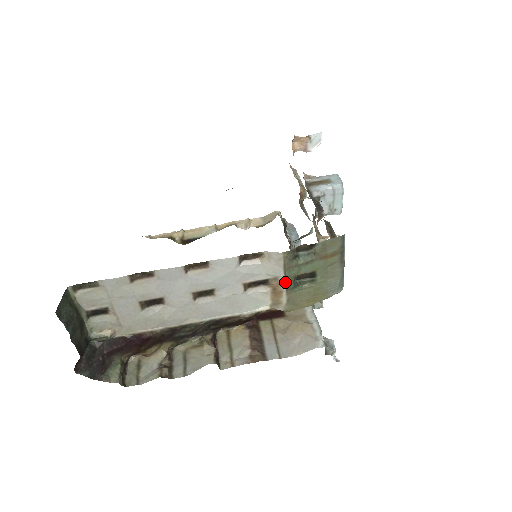
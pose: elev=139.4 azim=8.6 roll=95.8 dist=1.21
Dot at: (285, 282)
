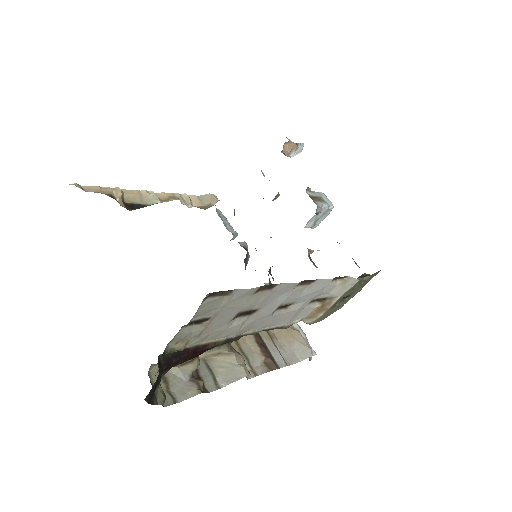
Dot at: (336, 302)
